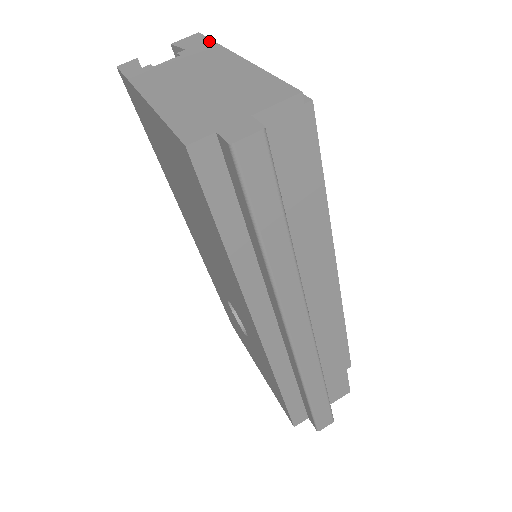
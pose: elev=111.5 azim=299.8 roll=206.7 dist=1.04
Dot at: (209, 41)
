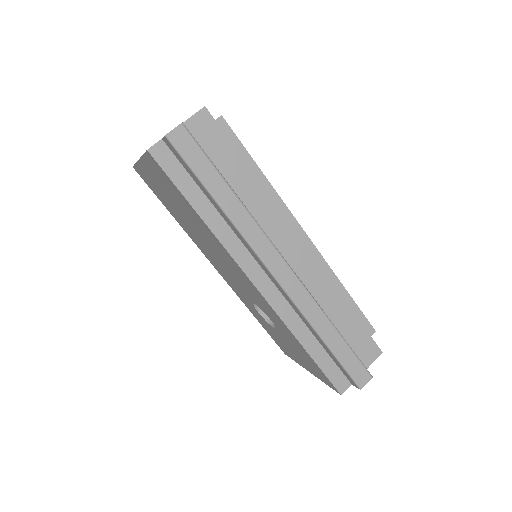
Dot at: occluded
